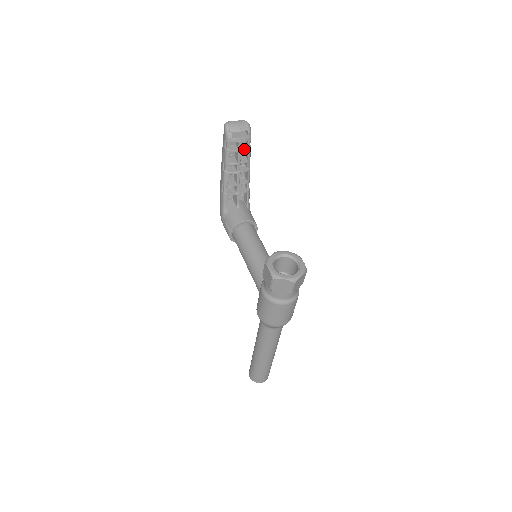
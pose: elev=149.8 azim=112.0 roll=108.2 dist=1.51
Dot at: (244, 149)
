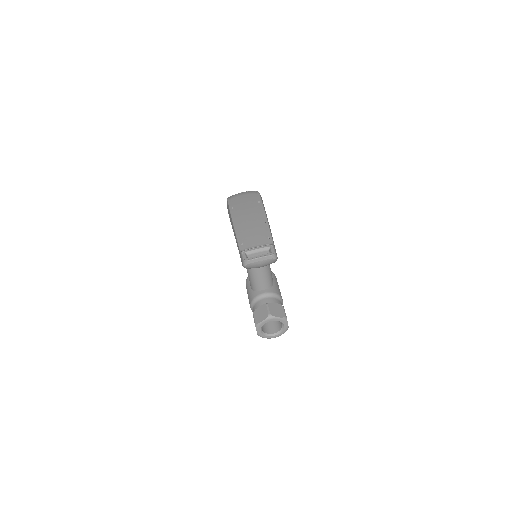
Dot at: occluded
